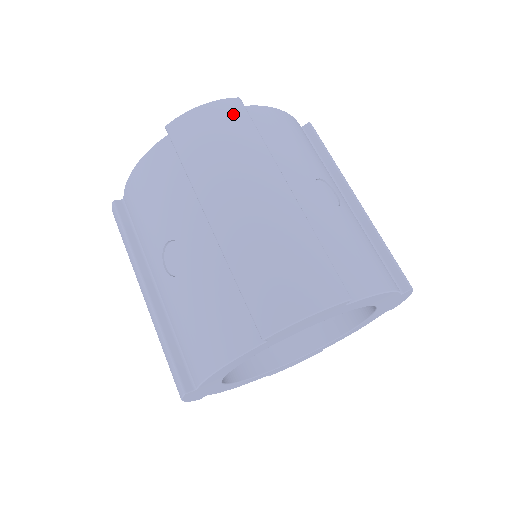
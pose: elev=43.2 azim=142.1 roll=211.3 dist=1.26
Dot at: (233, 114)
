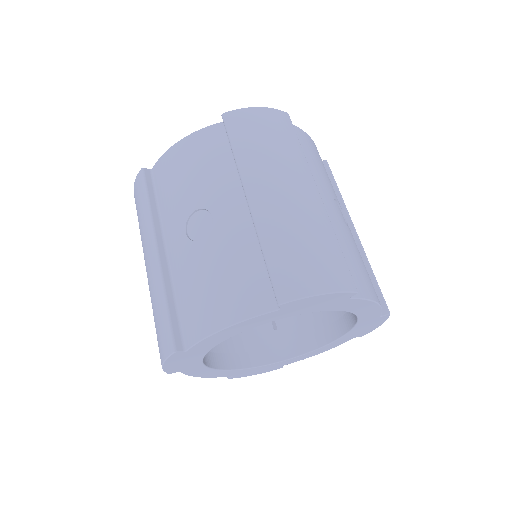
Dot at: (283, 123)
